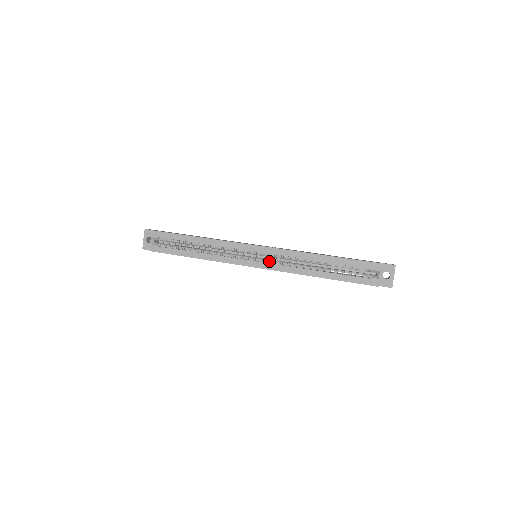
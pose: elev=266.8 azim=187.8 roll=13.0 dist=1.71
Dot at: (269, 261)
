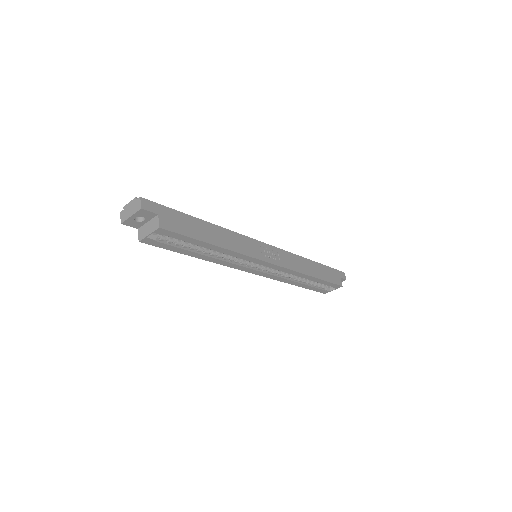
Dot at: (267, 270)
